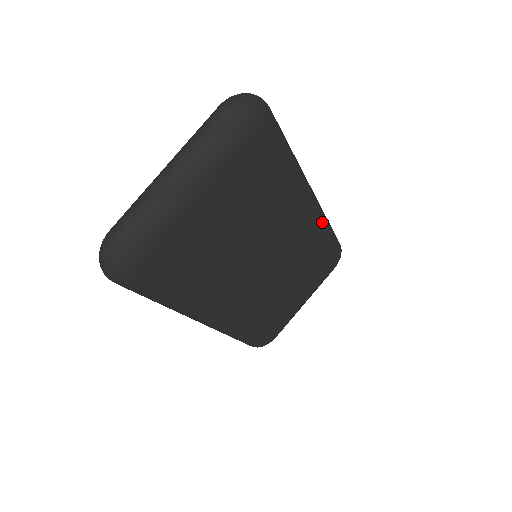
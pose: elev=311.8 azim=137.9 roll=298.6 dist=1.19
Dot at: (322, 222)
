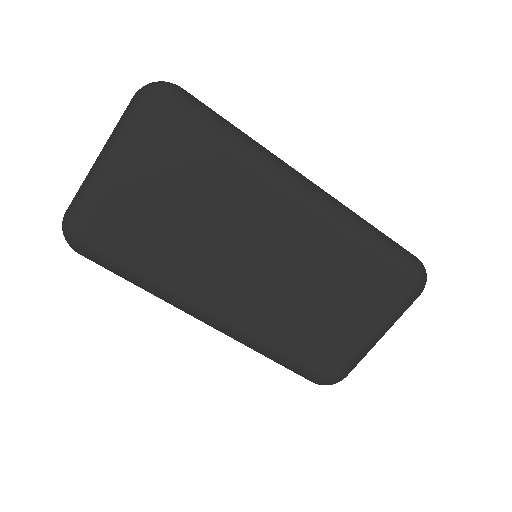
Dot at: (338, 219)
